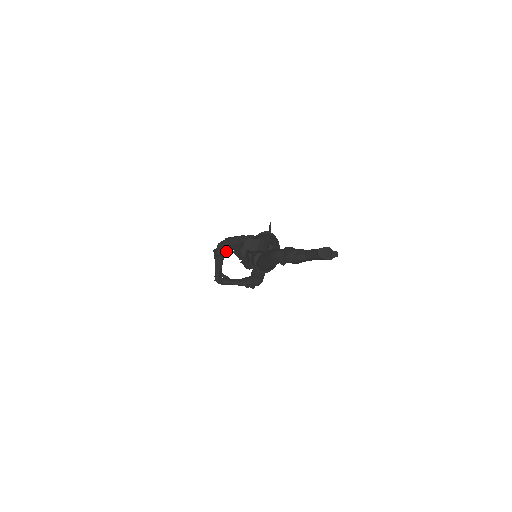
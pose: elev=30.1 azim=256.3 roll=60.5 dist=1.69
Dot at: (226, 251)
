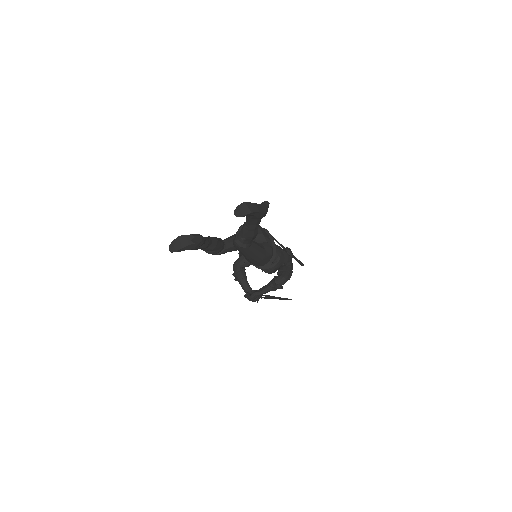
Dot at: (244, 268)
